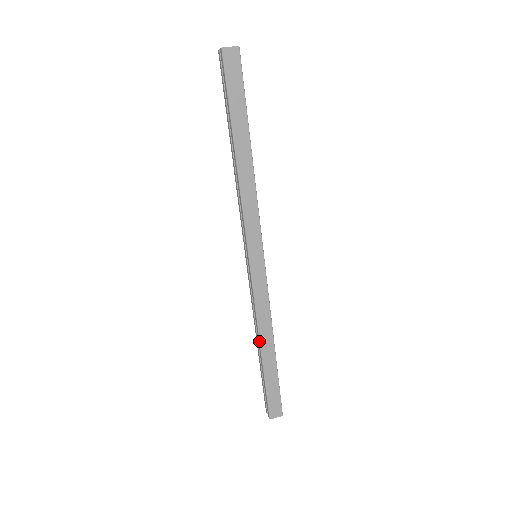
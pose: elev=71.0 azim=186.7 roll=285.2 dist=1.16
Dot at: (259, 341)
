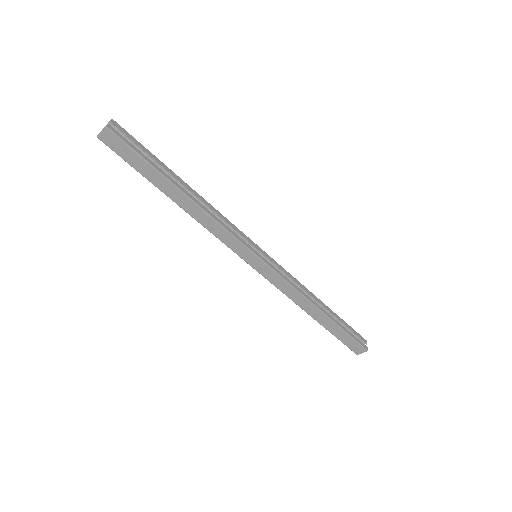
Dot at: occluded
